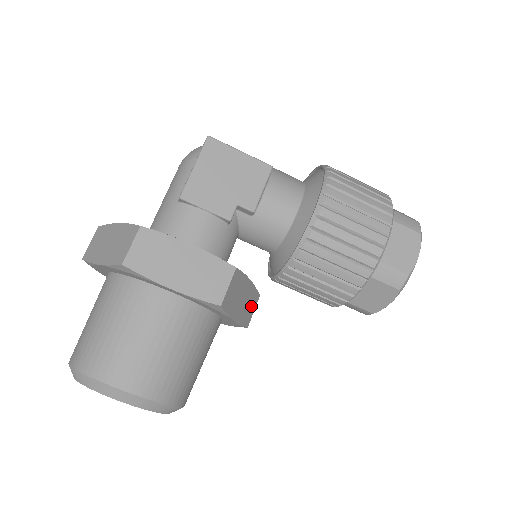
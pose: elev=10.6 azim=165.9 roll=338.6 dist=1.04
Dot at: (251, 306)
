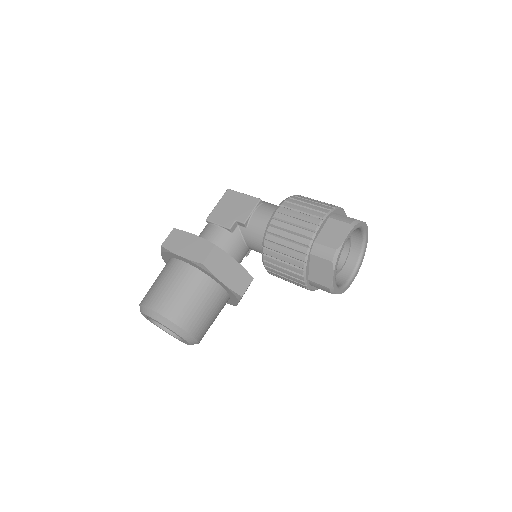
Dot at: (243, 282)
